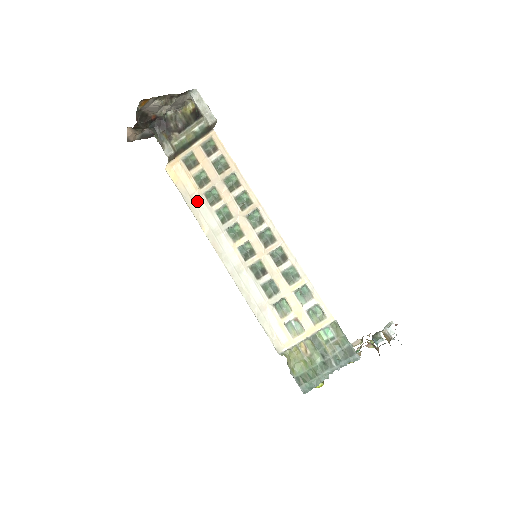
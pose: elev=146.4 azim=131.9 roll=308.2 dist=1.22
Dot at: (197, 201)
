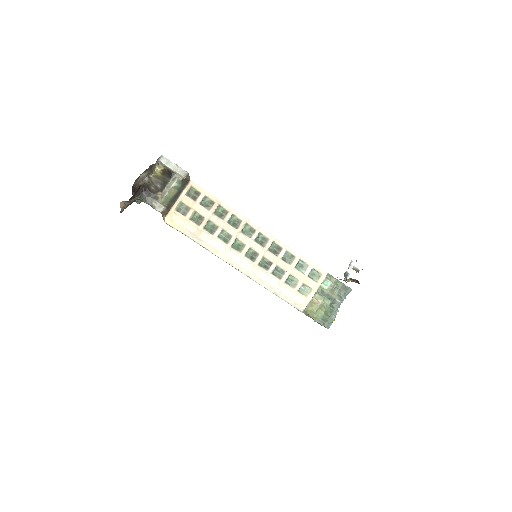
Dot at: (201, 235)
